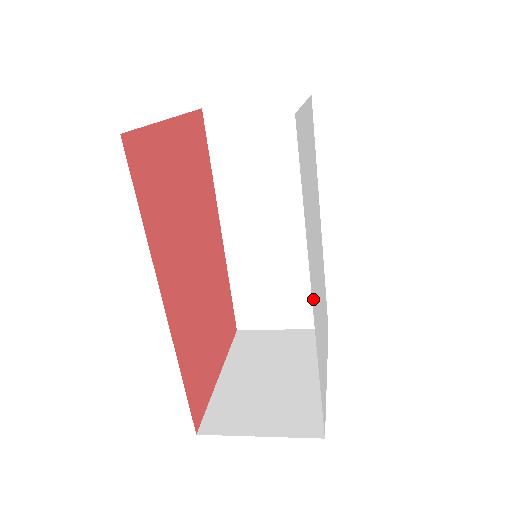
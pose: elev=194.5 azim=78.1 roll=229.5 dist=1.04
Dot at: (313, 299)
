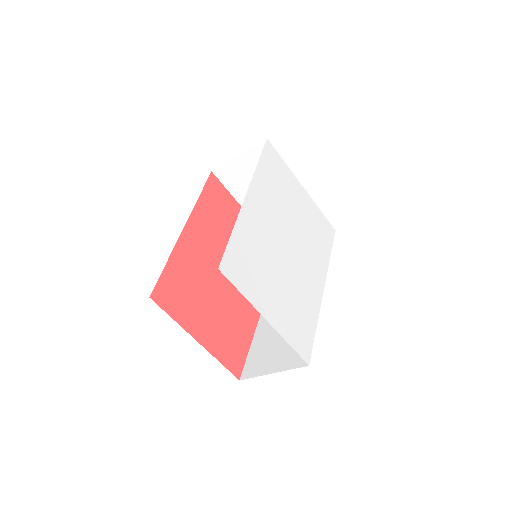
Dot at: (251, 201)
